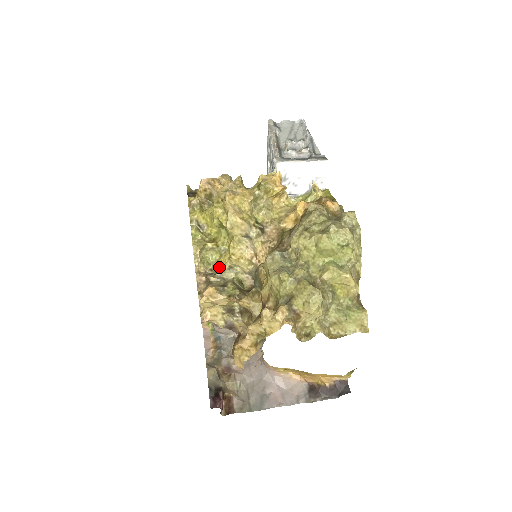
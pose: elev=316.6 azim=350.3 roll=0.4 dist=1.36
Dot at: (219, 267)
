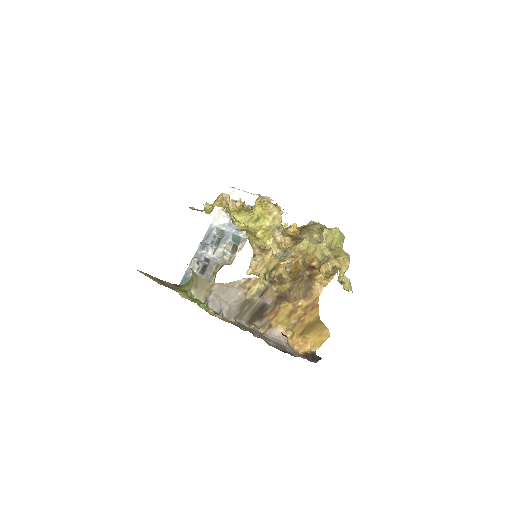
Dot at: (259, 245)
